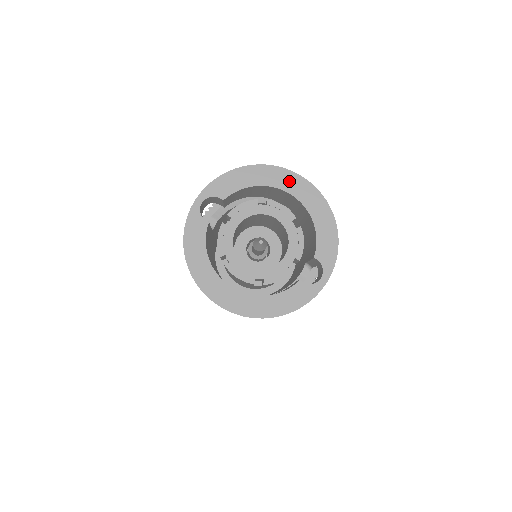
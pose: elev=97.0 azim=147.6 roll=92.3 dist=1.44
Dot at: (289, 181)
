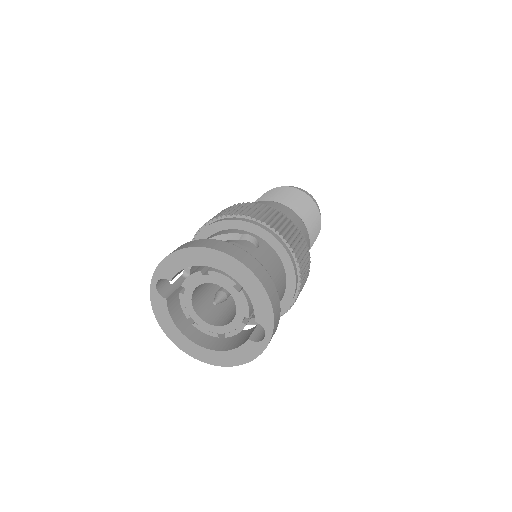
Dot at: (216, 259)
